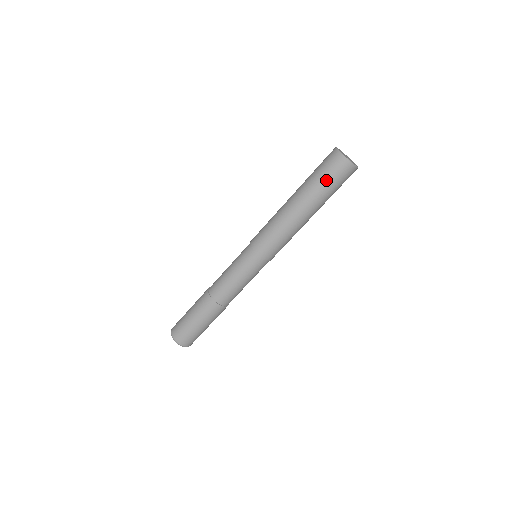
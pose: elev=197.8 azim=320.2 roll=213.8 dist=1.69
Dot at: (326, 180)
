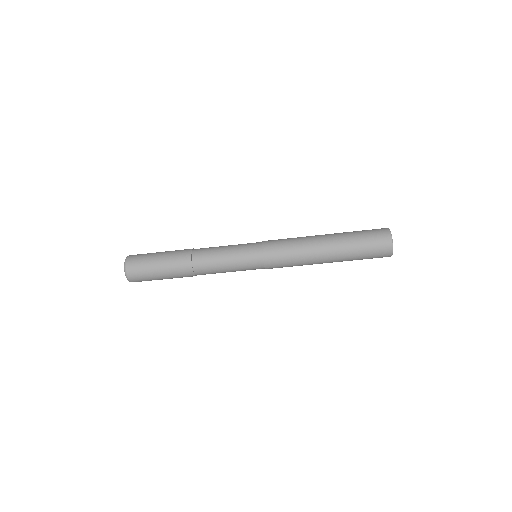
Dot at: (364, 240)
